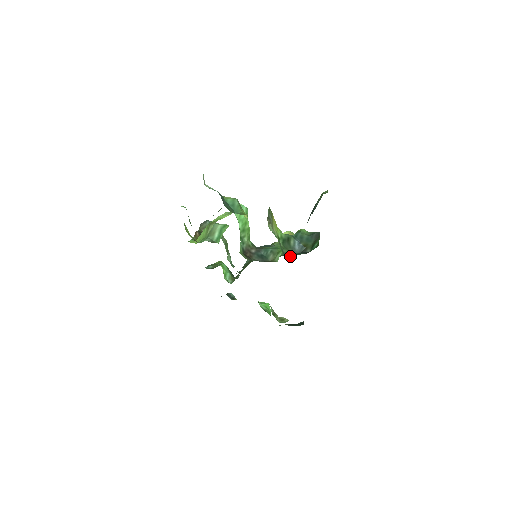
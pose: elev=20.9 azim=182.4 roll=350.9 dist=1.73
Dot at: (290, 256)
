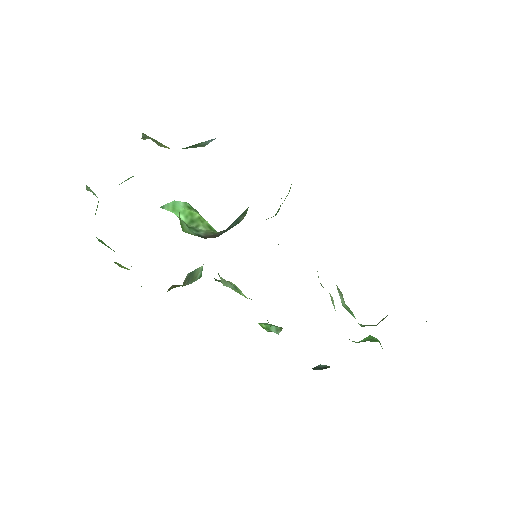
Dot at: occluded
